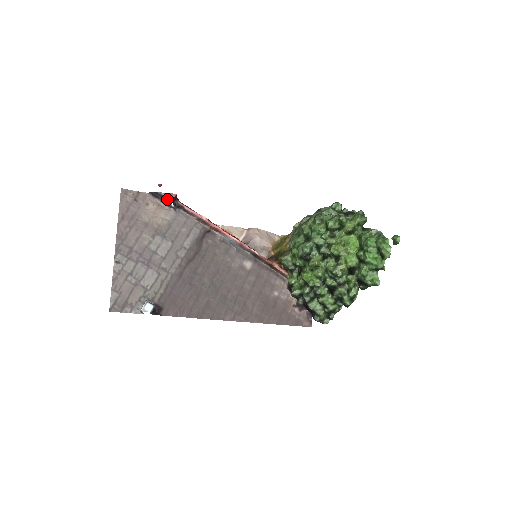
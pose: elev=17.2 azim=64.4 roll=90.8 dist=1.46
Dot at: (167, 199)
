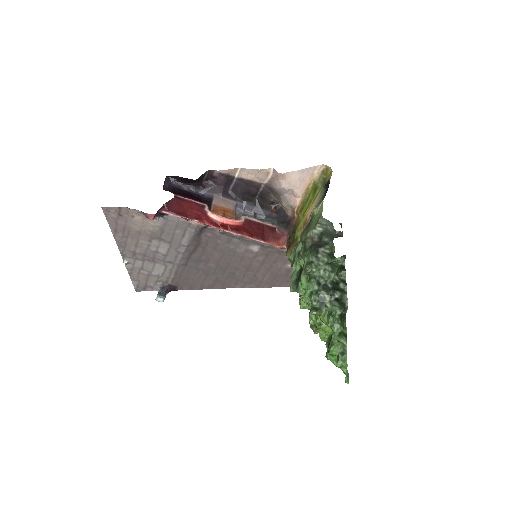
Dot at: (148, 218)
